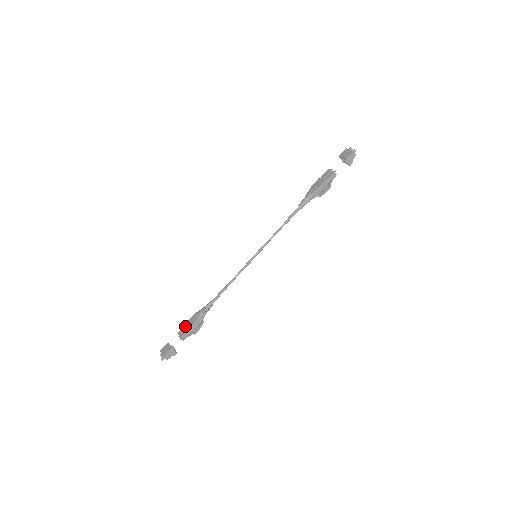
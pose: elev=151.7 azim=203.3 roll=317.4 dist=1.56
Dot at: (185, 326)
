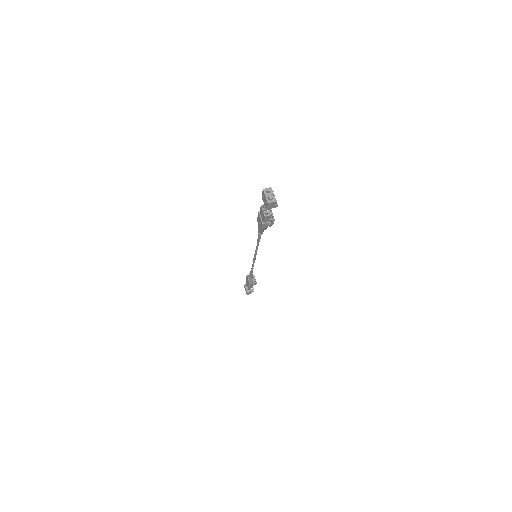
Dot at: (246, 281)
